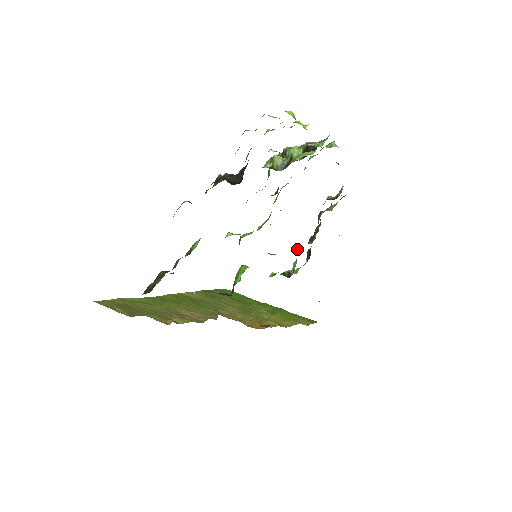
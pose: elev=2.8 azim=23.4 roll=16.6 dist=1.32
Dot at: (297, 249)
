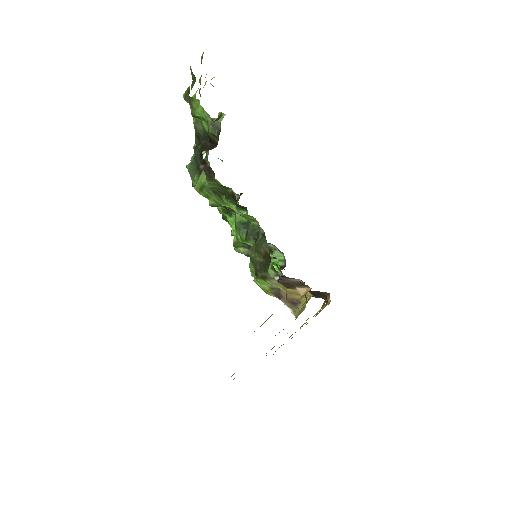
Dot at: occluded
